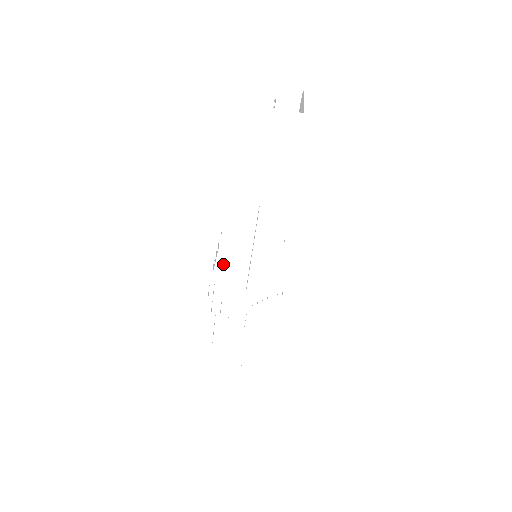
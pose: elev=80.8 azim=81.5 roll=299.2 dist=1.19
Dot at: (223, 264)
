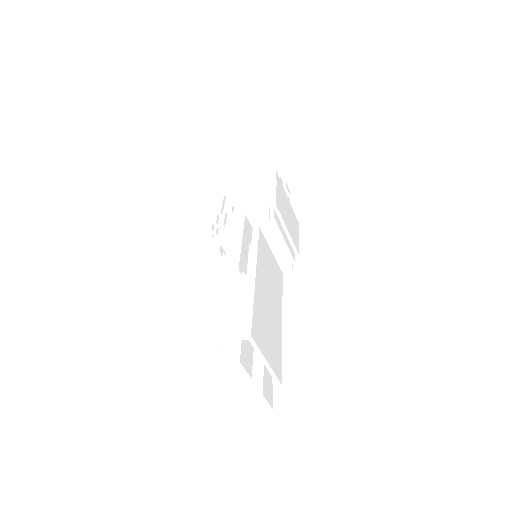
Dot at: occluded
